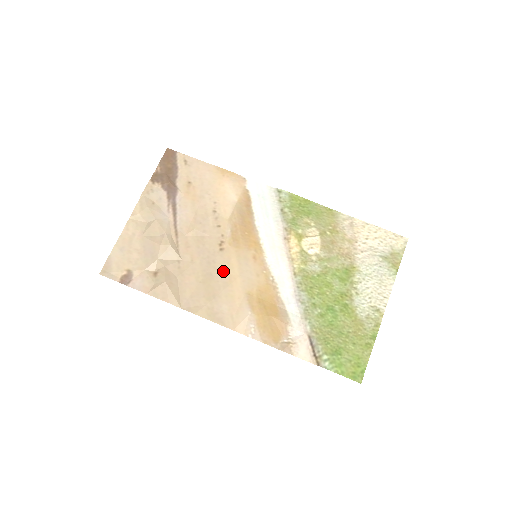
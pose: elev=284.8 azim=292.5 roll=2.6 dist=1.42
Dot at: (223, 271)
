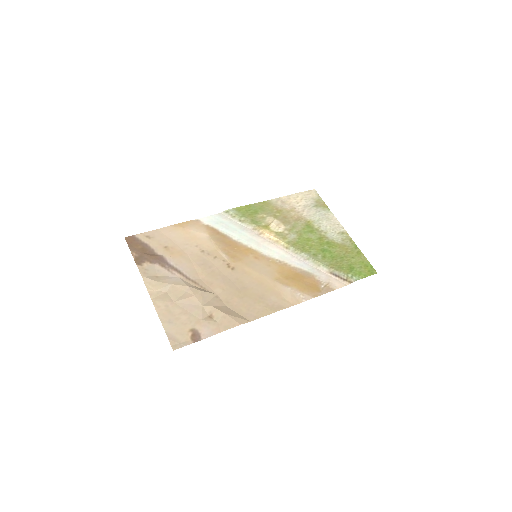
Dot at: (248, 280)
